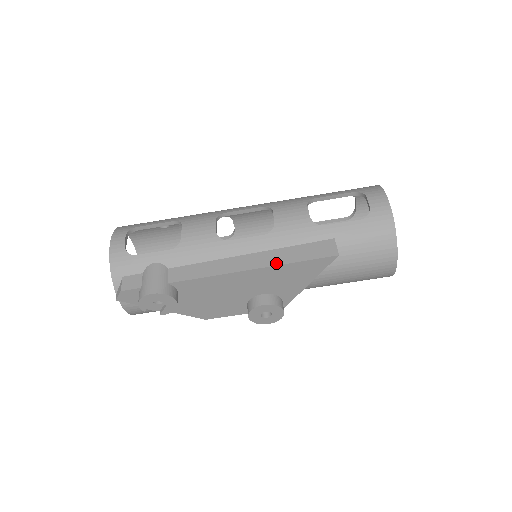
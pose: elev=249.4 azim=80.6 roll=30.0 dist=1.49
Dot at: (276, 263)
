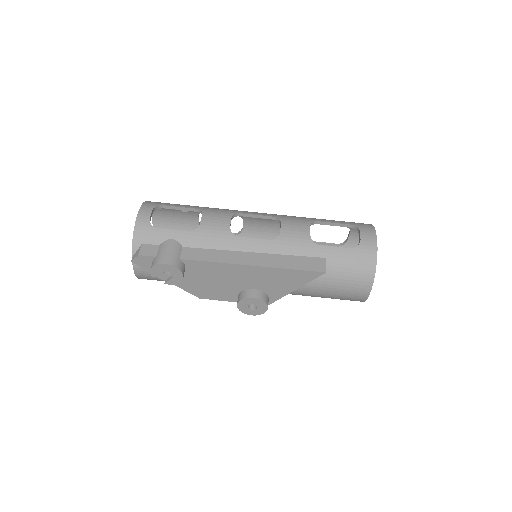
Dot at: (274, 265)
